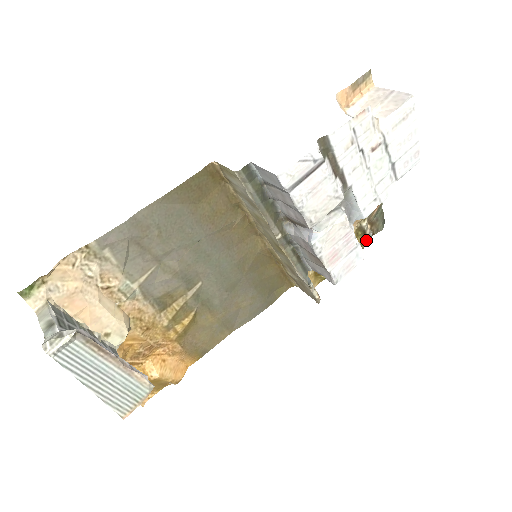
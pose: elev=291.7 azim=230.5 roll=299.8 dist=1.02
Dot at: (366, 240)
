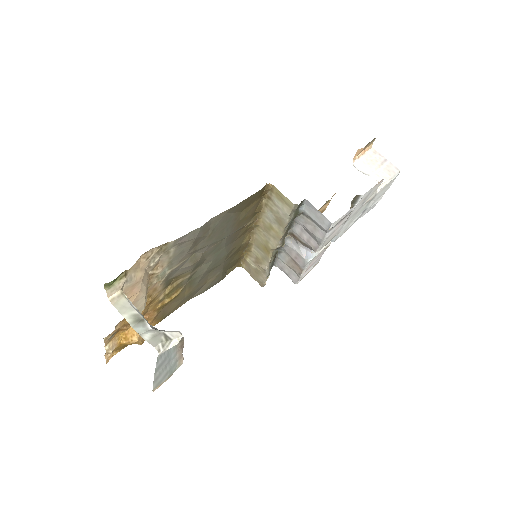
Dot at: occluded
